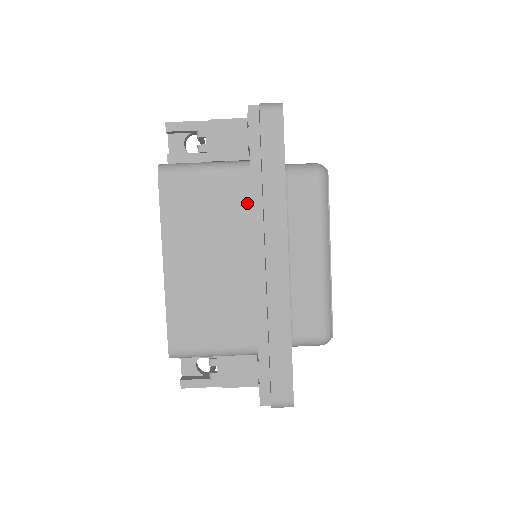
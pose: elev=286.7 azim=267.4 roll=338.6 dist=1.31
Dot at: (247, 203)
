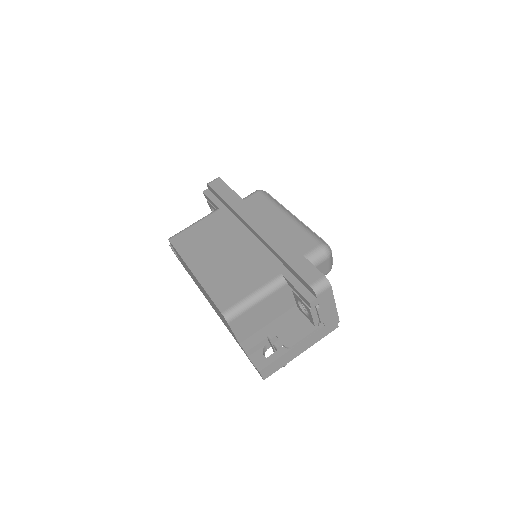
Dot at: (226, 221)
